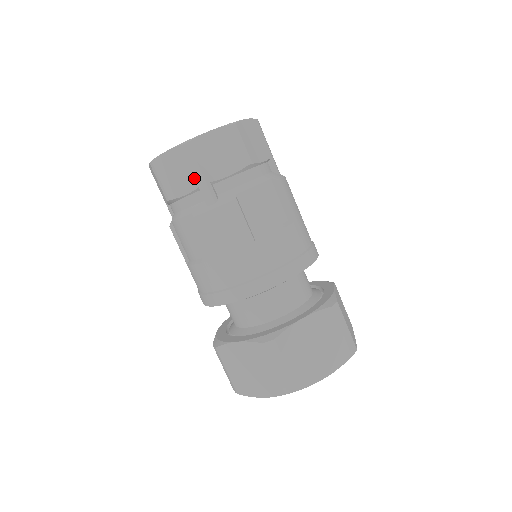
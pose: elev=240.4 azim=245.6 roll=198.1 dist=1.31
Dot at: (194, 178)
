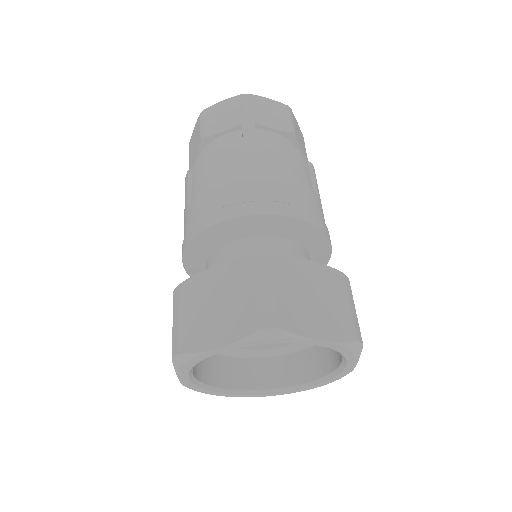
Dot at: (241, 117)
